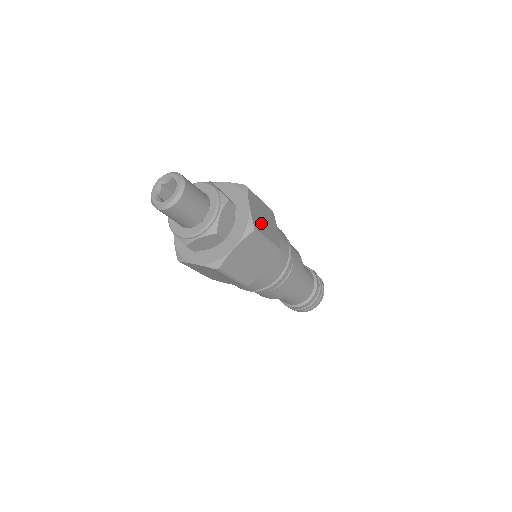
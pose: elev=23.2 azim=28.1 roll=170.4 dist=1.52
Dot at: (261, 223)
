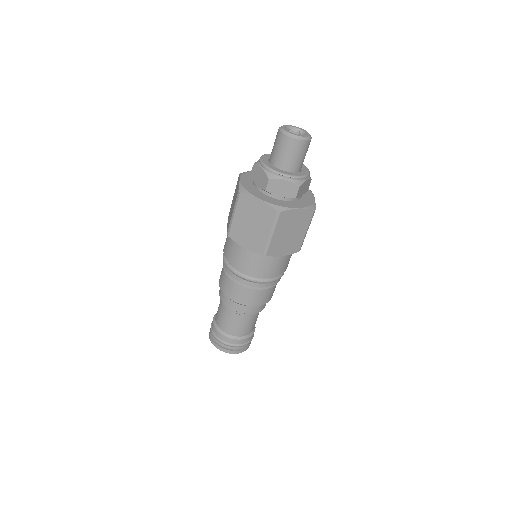
Dot at: occluded
